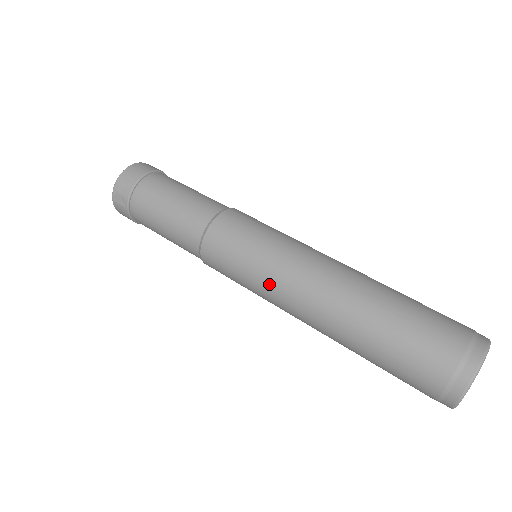
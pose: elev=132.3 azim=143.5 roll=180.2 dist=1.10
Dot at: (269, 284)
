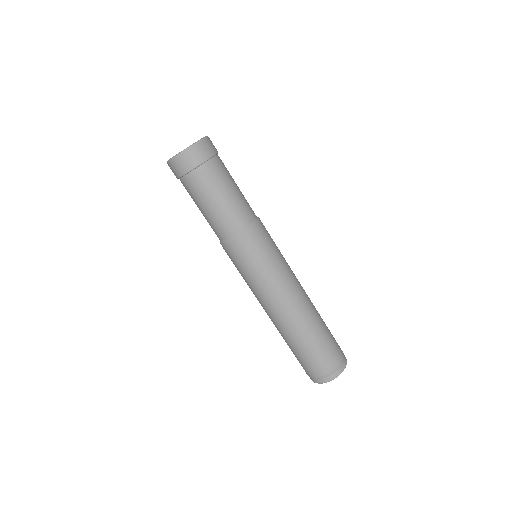
Dot at: (252, 290)
